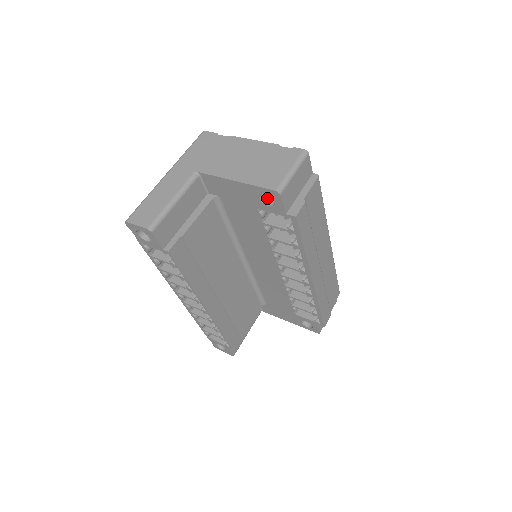
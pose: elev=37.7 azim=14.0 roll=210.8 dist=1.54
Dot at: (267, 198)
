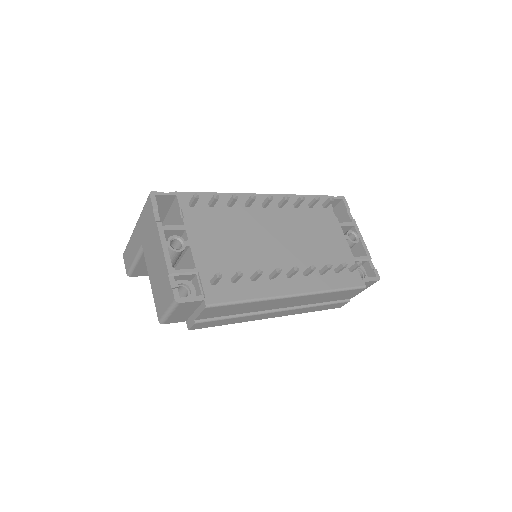
Dot at: occluded
